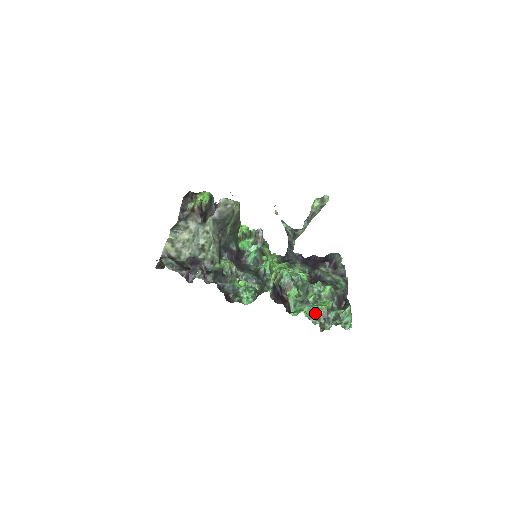
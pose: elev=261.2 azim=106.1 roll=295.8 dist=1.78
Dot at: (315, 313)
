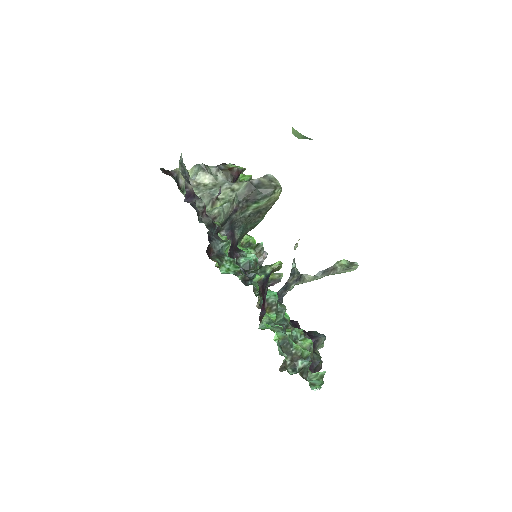
Dot at: (286, 346)
